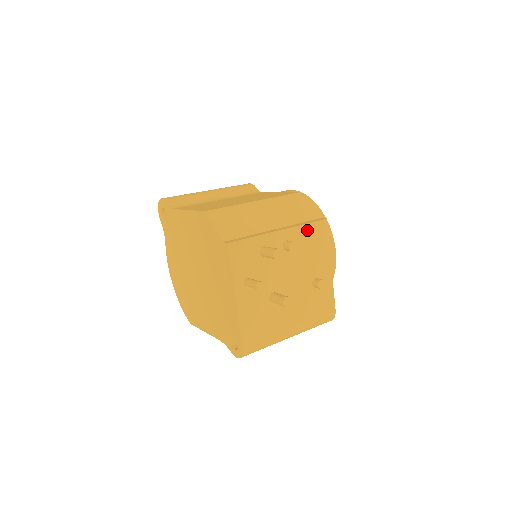
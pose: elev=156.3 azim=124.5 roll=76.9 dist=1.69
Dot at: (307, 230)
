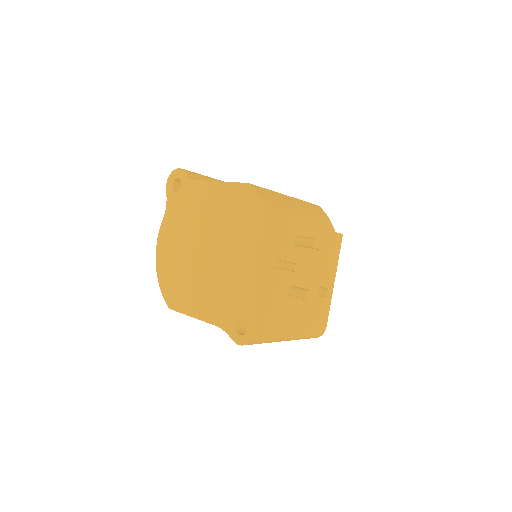
Dot at: (328, 237)
